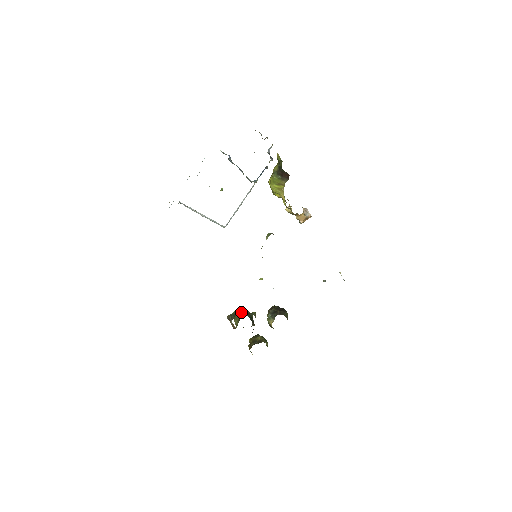
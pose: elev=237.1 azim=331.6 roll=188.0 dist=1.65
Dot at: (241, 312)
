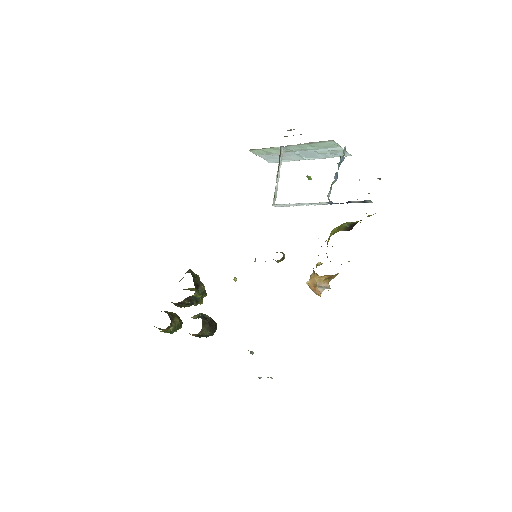
Dot at: (198, 281)
